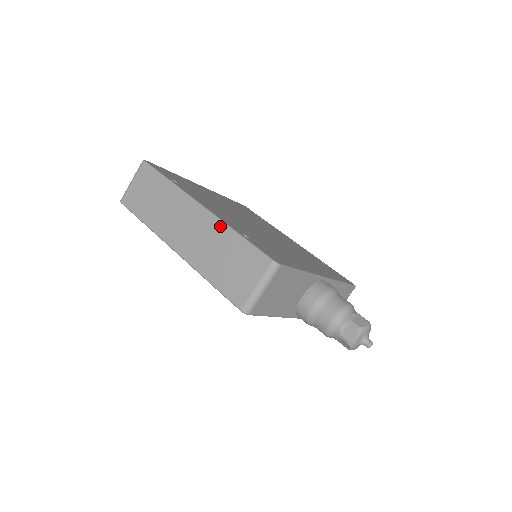
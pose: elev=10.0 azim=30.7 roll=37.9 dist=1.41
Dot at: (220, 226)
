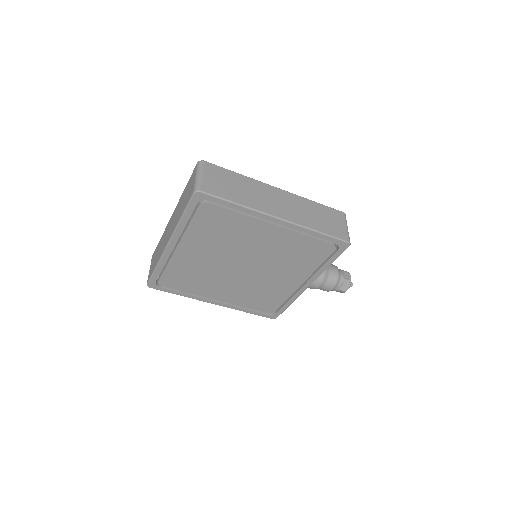
Dot at: (301, 198)
